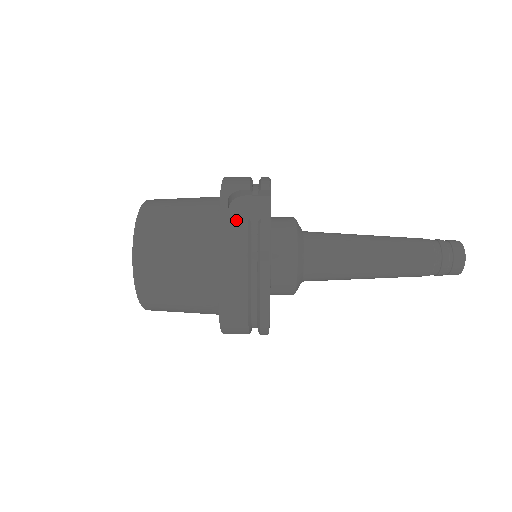
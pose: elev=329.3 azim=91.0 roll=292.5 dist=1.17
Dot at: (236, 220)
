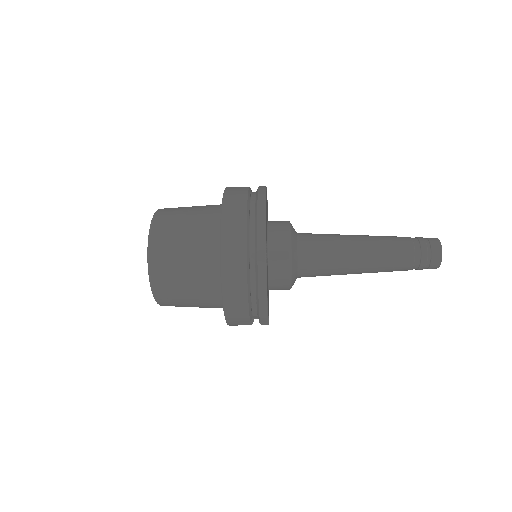
Dot at: occluded
